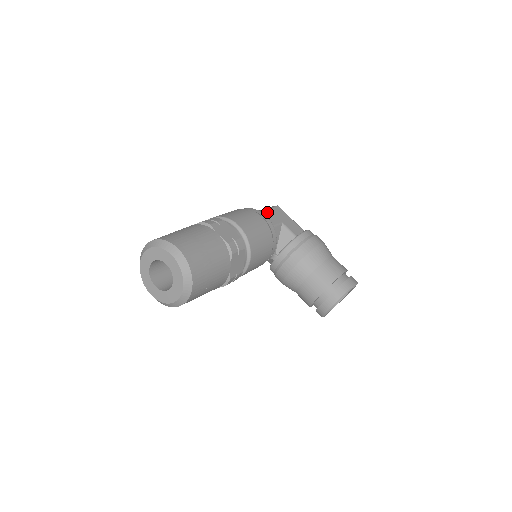
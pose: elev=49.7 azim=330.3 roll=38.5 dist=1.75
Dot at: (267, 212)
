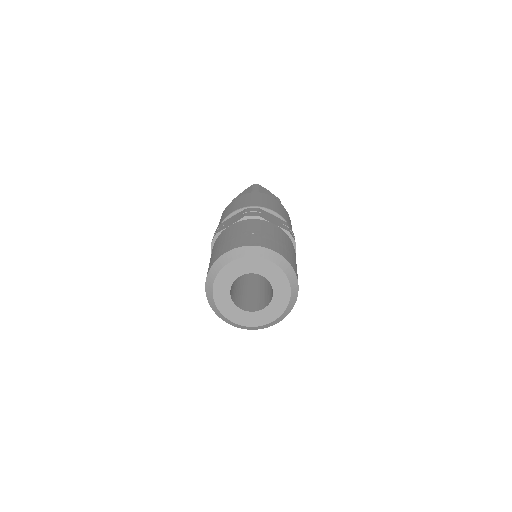
Dot at: occluded
